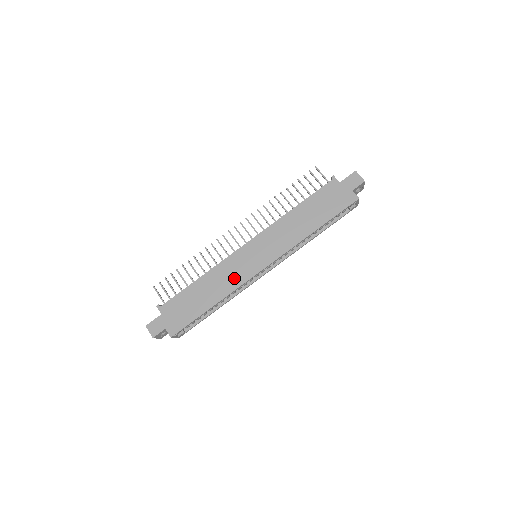
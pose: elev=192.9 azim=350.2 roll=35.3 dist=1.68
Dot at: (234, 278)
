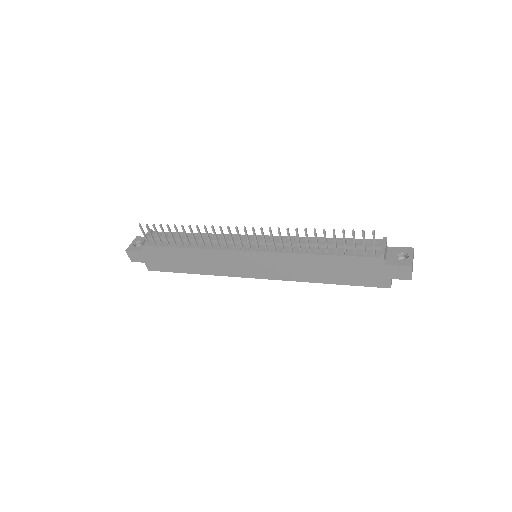
Dot at: (223, 268)
